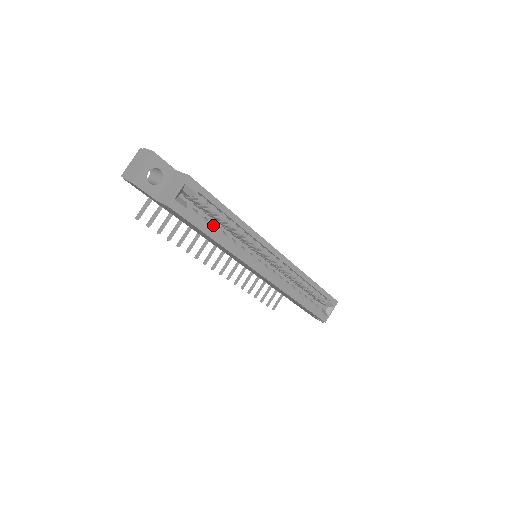
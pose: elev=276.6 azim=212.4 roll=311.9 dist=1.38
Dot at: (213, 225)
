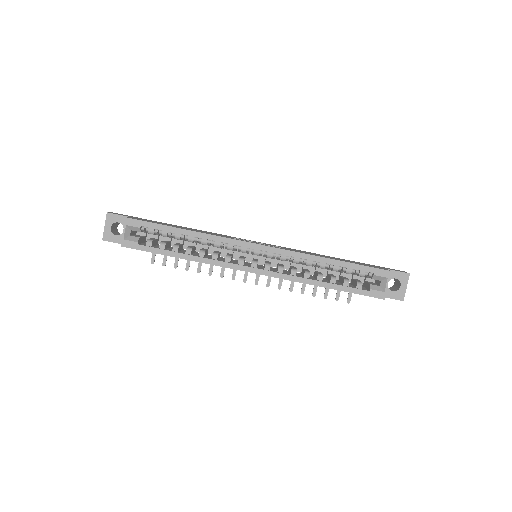
Dot at: (173, 246)
